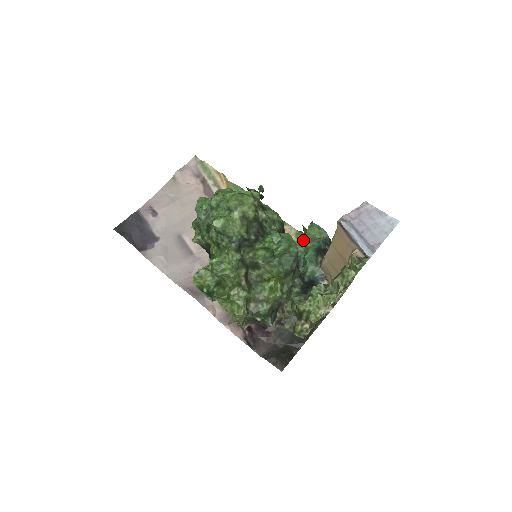
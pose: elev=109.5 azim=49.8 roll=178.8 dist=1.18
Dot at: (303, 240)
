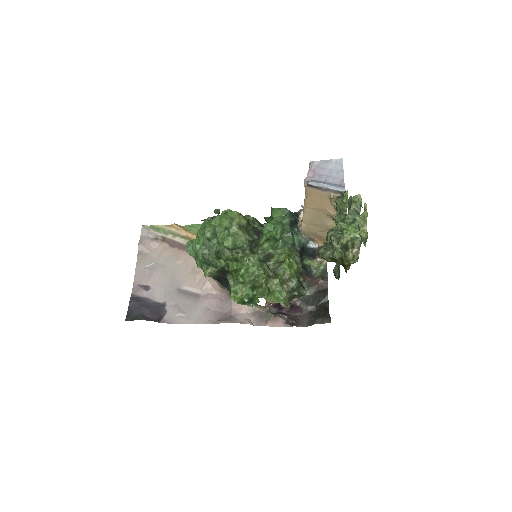
Dot at: occluded
